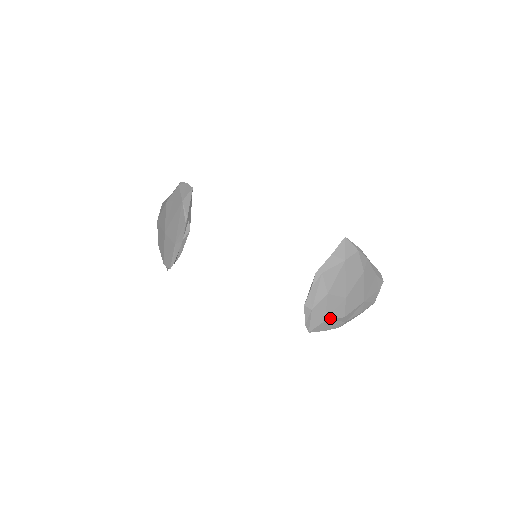
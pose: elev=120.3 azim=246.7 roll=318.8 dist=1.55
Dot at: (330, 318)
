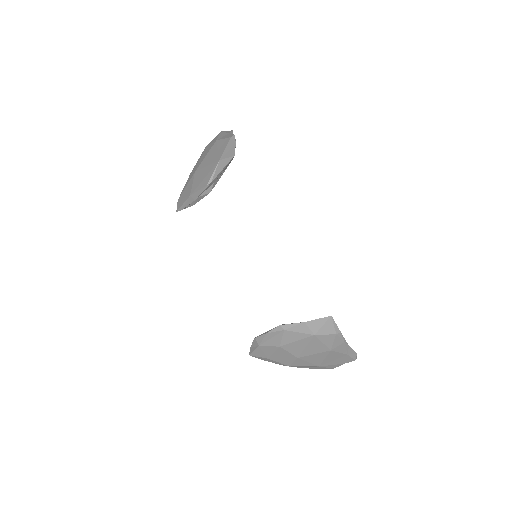
Dot at: (274, 360)
